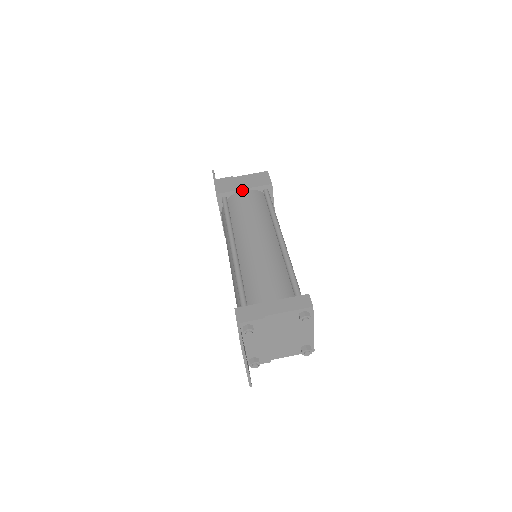
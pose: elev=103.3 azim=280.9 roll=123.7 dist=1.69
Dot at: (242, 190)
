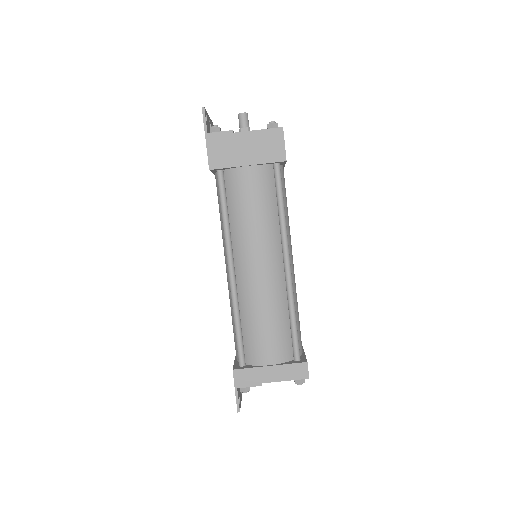
Dot at: (245, 166)
